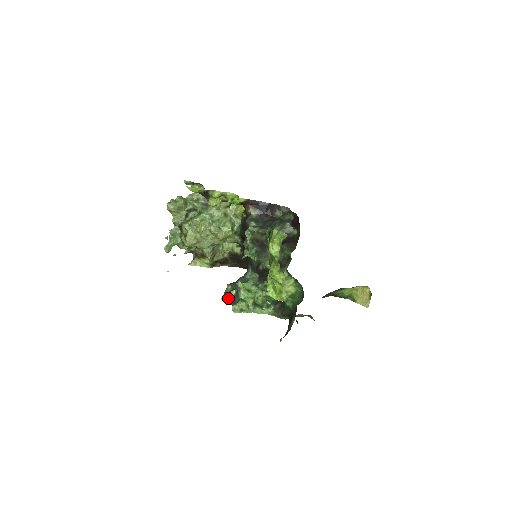
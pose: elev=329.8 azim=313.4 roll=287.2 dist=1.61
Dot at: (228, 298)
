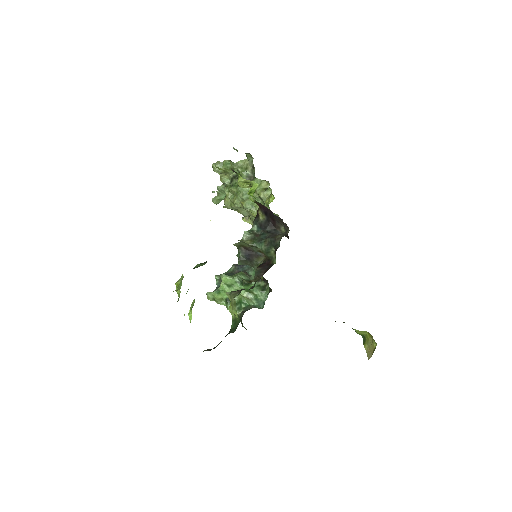
Dot at: (219, 279)
